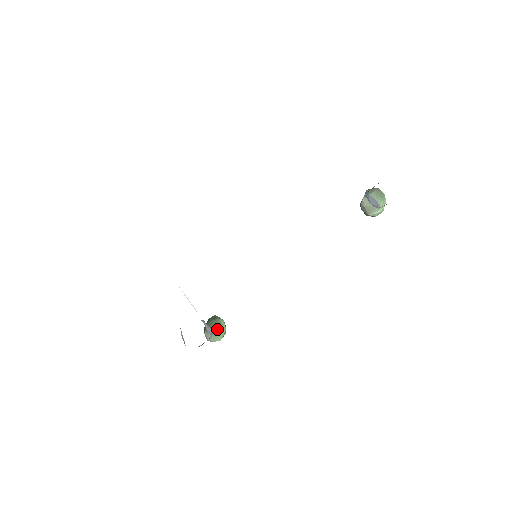
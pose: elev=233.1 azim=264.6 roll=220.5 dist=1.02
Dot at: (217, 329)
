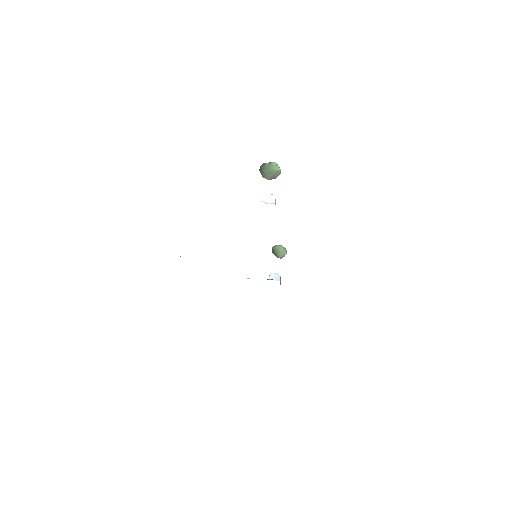
Dot at: (280, 254)
